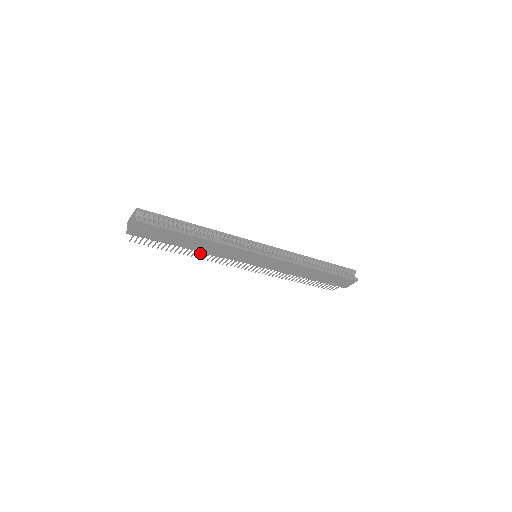
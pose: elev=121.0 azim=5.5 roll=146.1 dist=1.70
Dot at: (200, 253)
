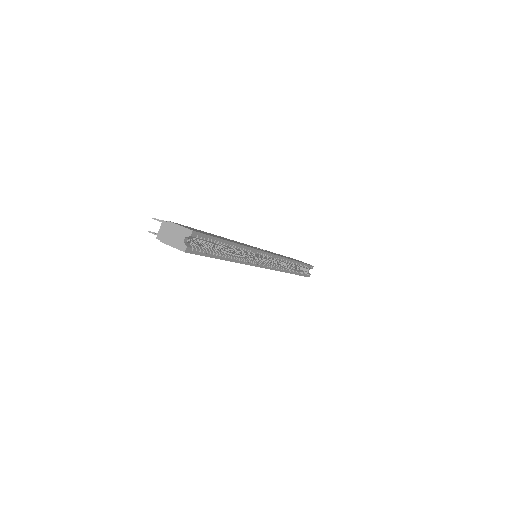
Dot at: occluded
